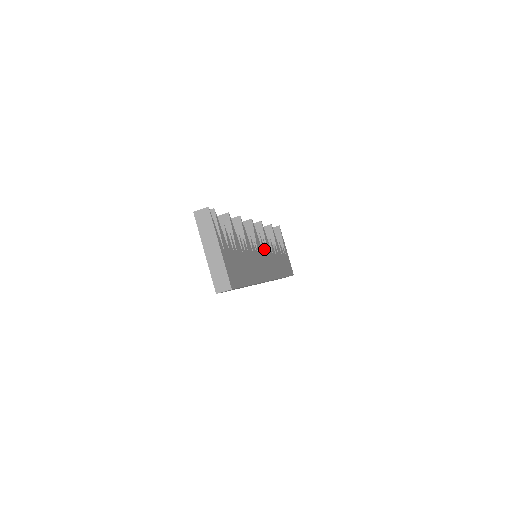
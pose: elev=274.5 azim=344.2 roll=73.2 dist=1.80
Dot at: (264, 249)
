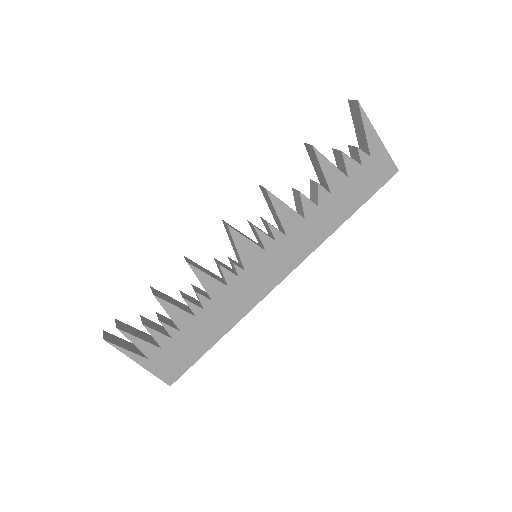
Dot at: (269, 240)
